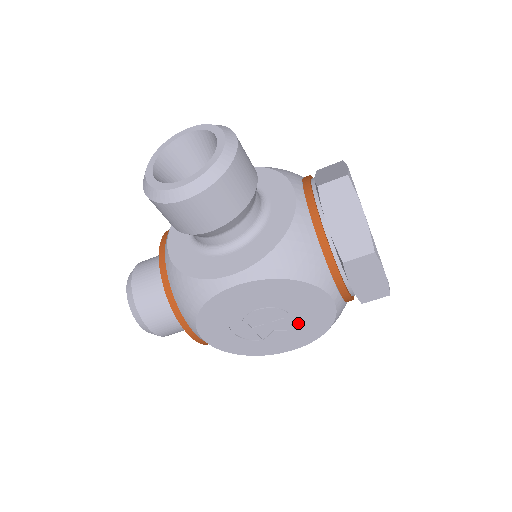
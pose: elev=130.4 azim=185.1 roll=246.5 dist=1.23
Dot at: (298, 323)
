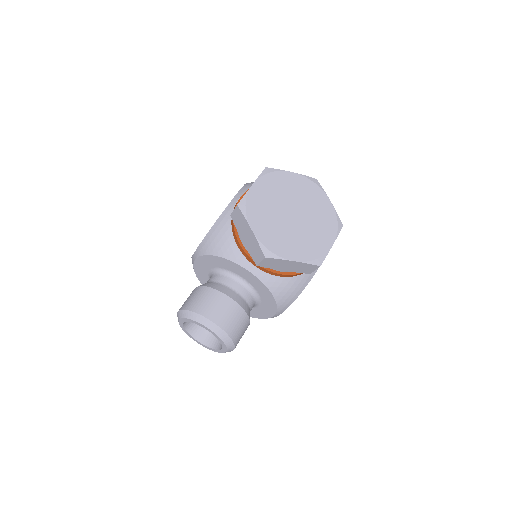
Dot at: occluded
